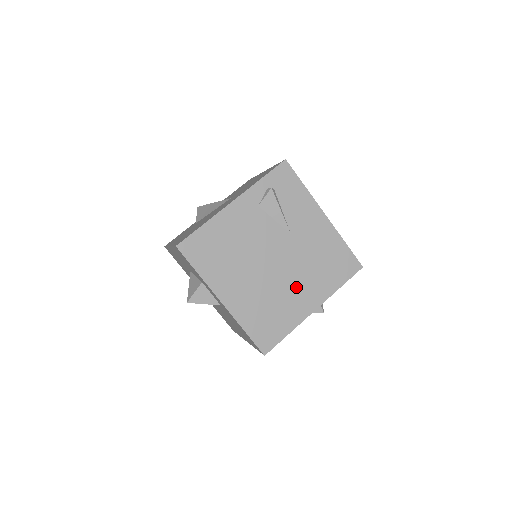
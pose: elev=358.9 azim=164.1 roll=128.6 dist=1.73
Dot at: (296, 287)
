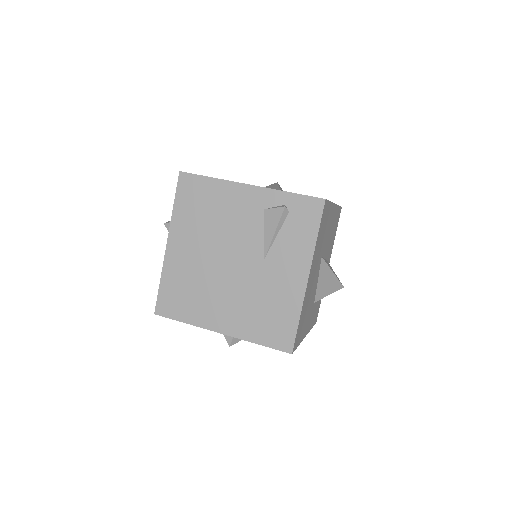
Dot at: (225, 300)
